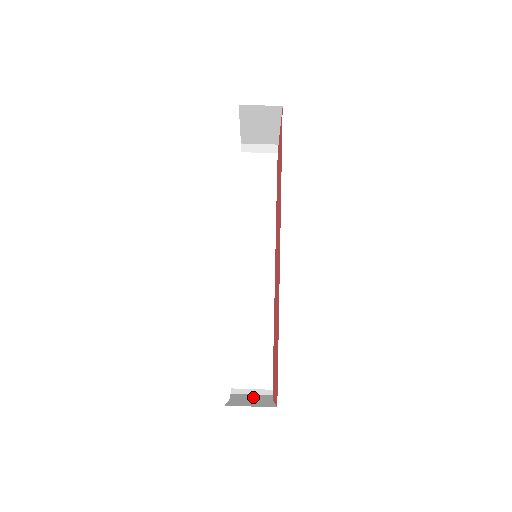
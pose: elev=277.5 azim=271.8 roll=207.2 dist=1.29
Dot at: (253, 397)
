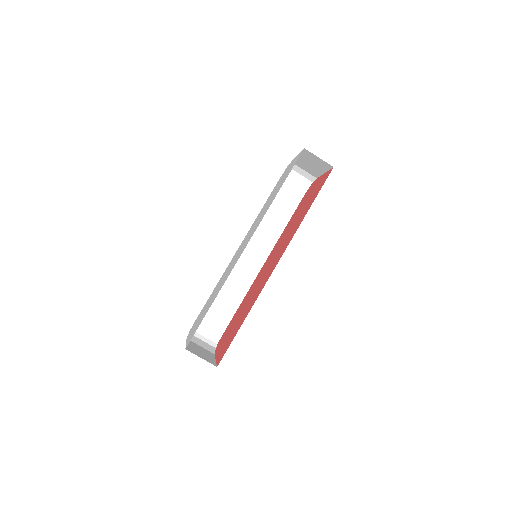
Dot at: (203, 344)
